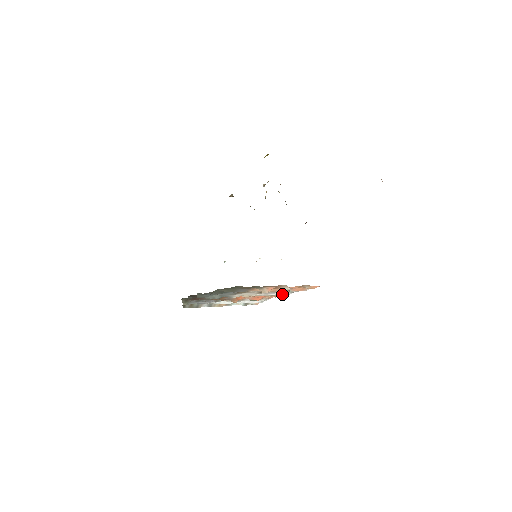
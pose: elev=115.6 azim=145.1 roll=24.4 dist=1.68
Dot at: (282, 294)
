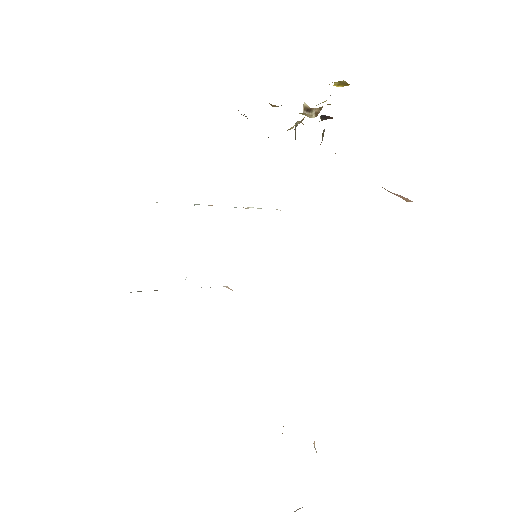
Dot at: occluded
